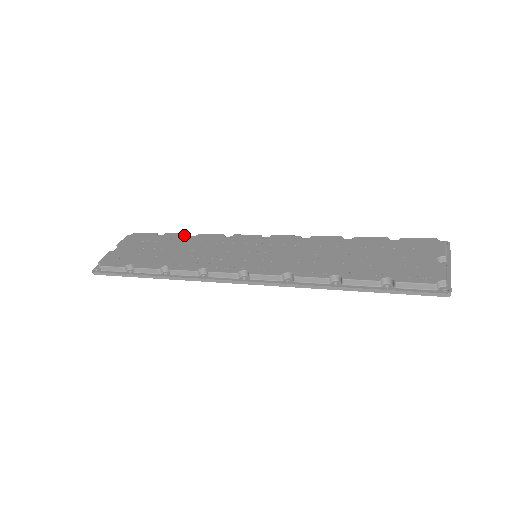
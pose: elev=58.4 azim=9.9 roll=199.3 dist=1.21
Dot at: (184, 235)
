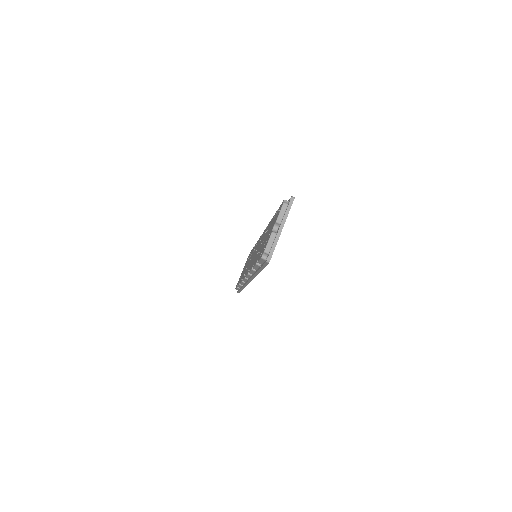
Dot at: occluded
